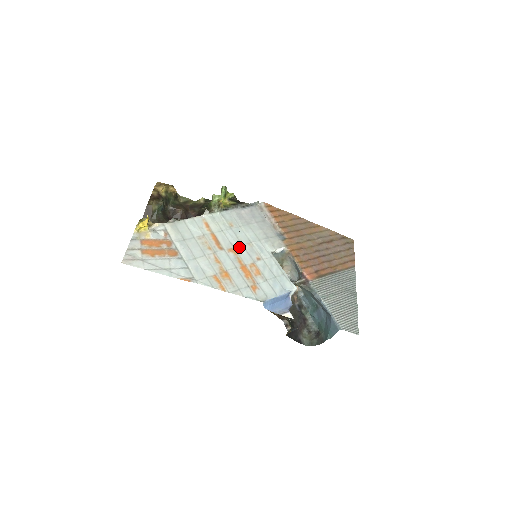
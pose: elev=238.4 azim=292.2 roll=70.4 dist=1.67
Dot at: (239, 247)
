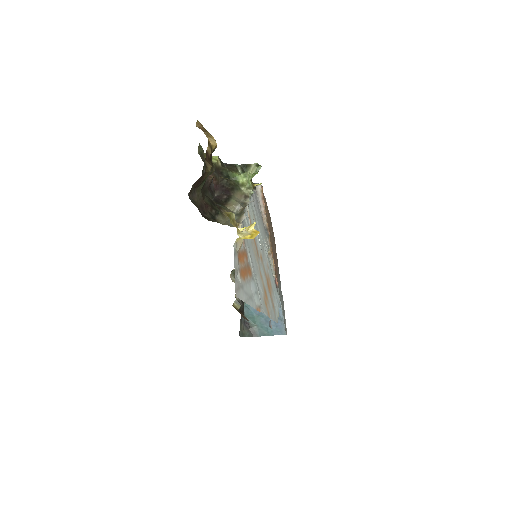
Dot at: (262, 252)
